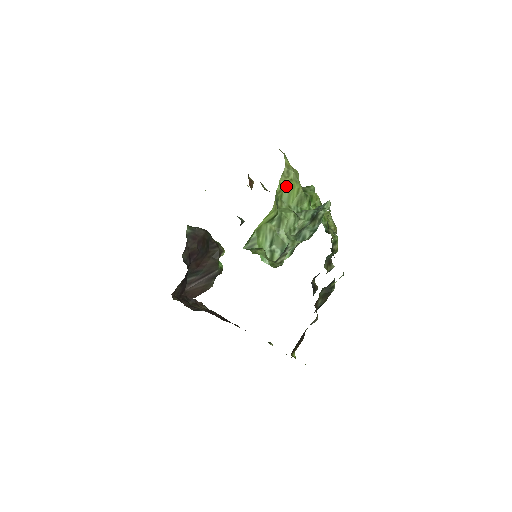
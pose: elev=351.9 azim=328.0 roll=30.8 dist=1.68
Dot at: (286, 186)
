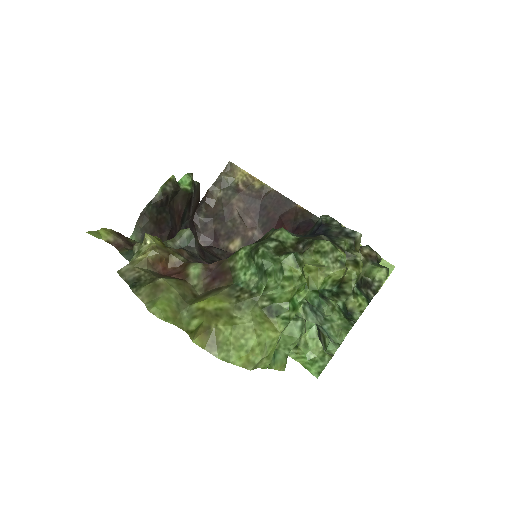
Dot at: (270, 361)
